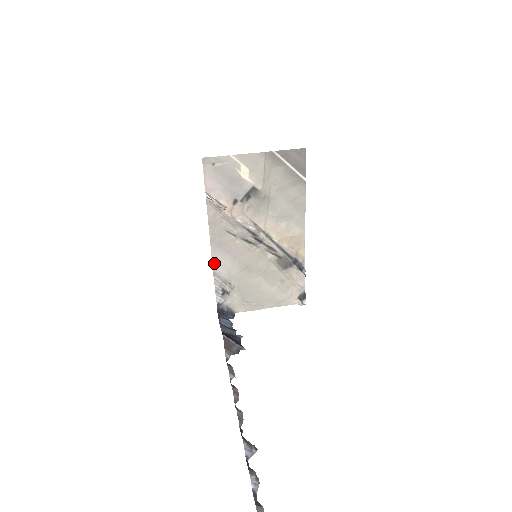
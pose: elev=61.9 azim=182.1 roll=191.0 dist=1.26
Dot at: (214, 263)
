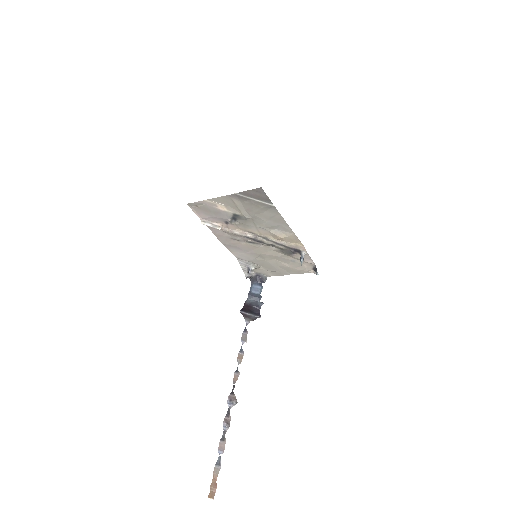
Dot at: (234, 254)
